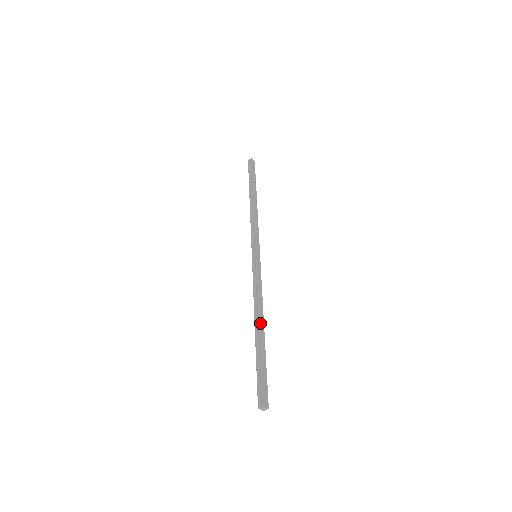
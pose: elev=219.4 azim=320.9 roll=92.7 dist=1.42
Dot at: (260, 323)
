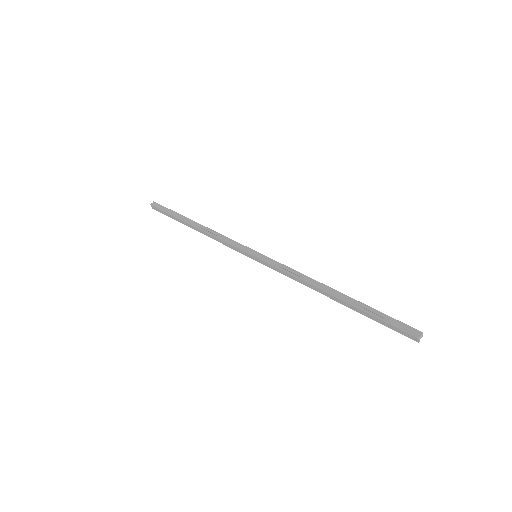
Dot at: (332, 289)
